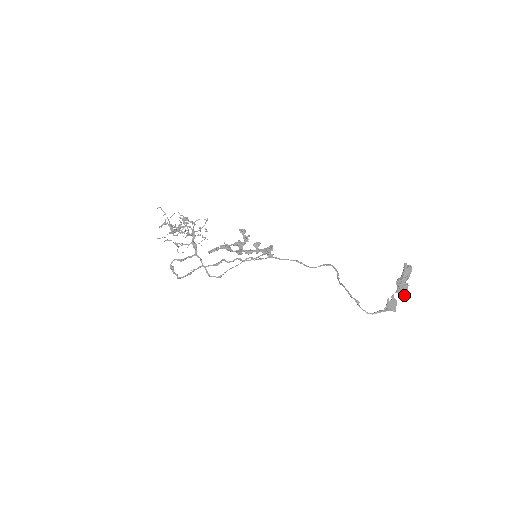
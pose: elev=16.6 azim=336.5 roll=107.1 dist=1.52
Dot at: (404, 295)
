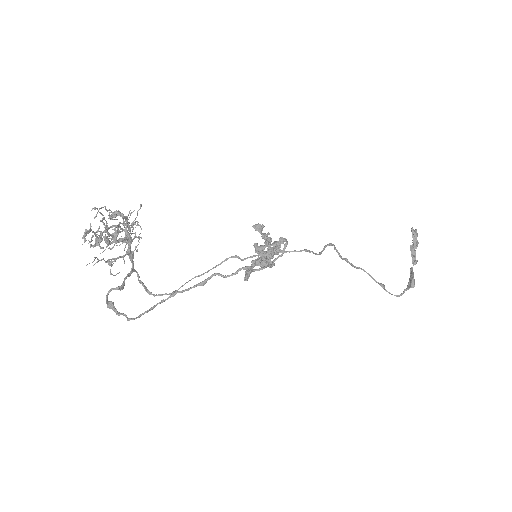
Dot at: occluded
